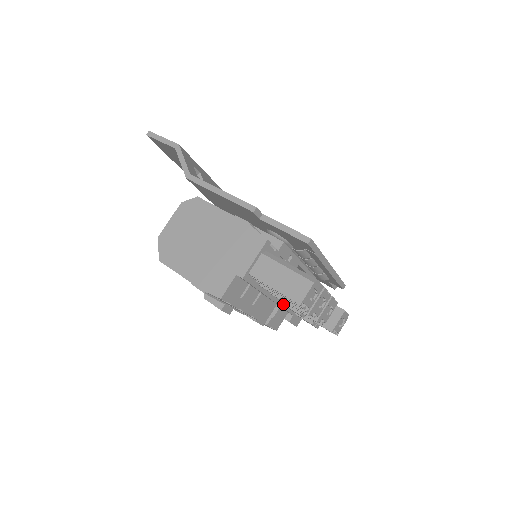
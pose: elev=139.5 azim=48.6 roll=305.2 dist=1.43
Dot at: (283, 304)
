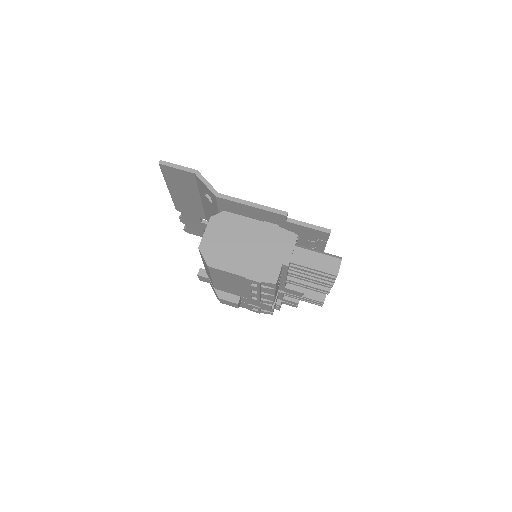
Dot at: (288, 288)
